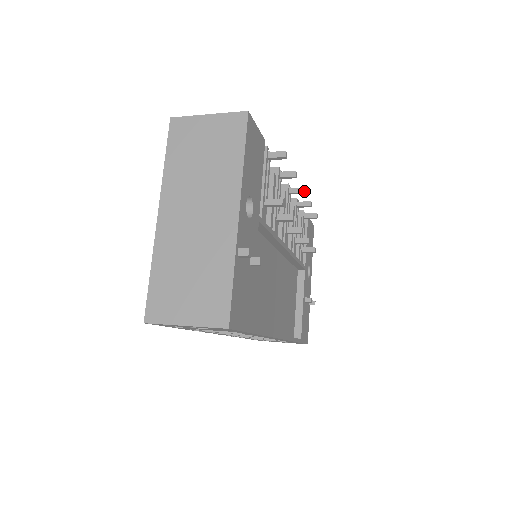
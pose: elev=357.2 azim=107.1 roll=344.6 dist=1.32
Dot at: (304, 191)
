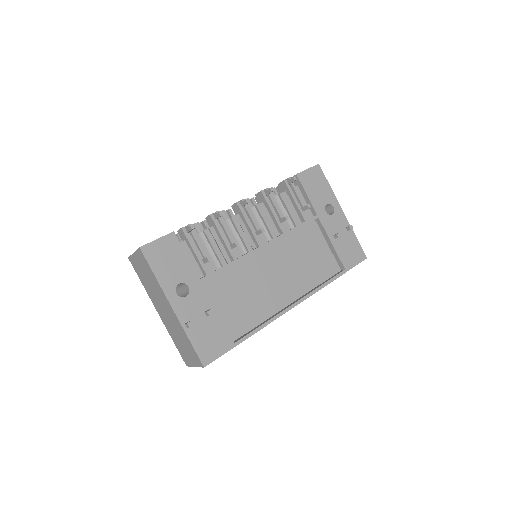
Dot at: (247, 201)
